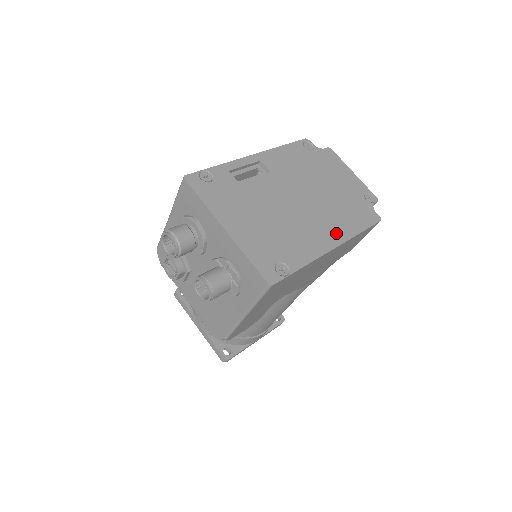
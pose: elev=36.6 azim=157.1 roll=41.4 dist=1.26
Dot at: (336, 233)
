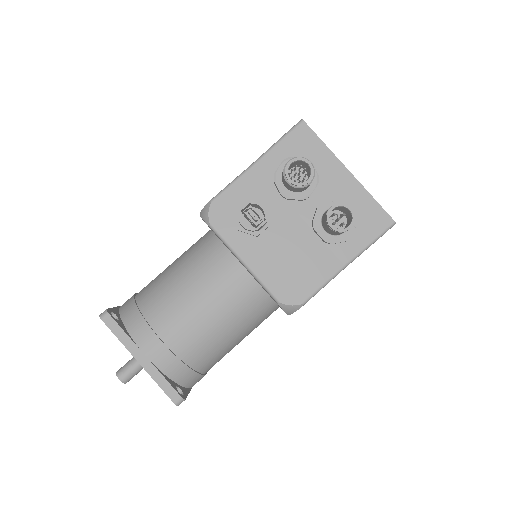
Dot at: occluded
